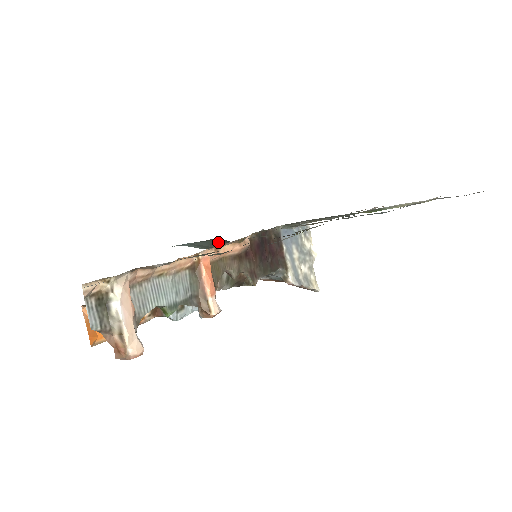
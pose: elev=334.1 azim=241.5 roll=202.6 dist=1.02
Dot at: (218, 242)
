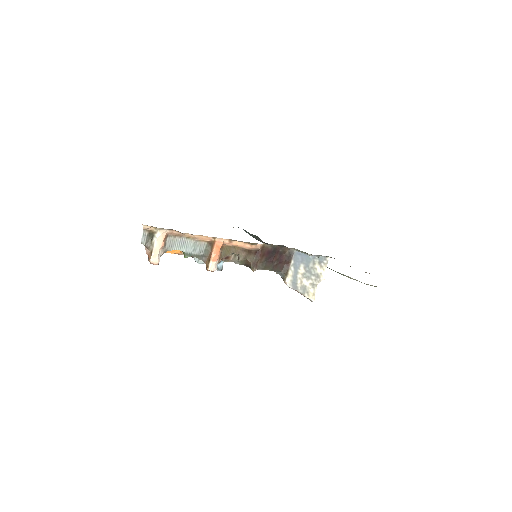
Dot at: (259, 238)
